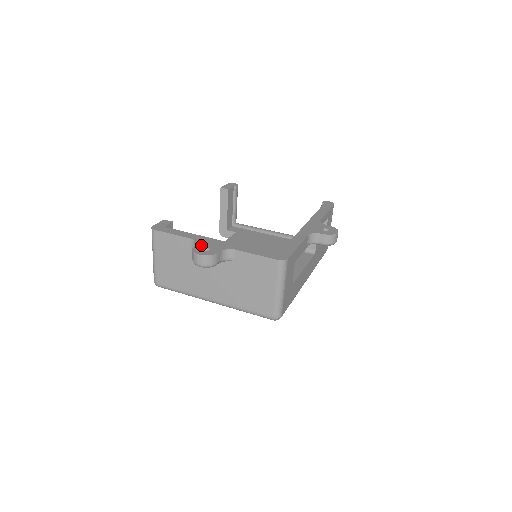
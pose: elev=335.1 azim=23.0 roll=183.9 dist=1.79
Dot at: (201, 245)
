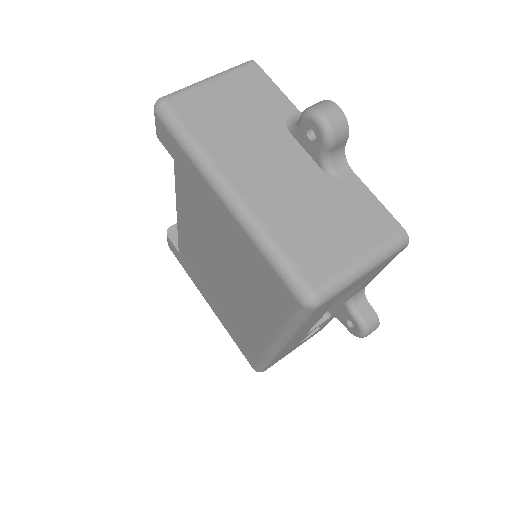
Dot at: occluded
